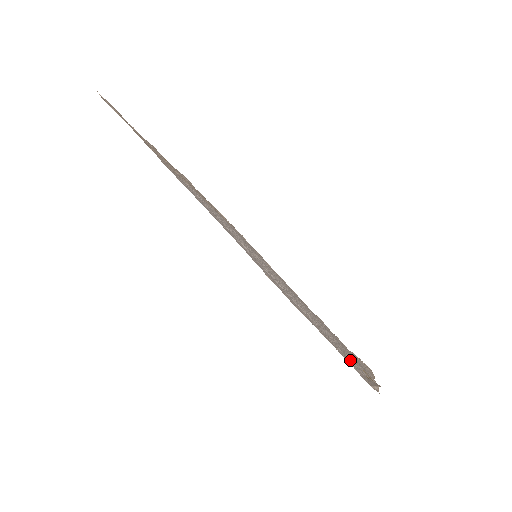
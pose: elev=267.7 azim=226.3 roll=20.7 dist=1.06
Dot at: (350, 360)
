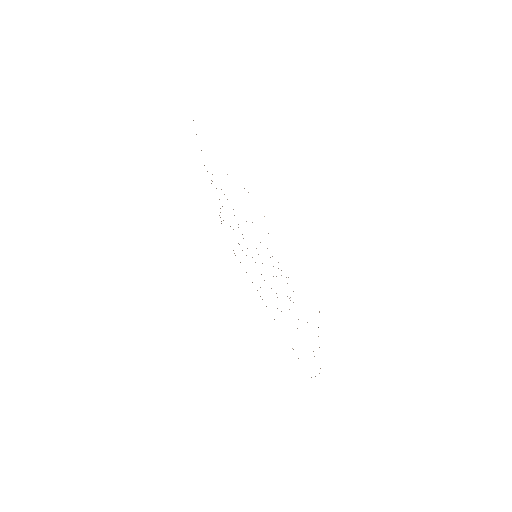
Dot at: occluded
